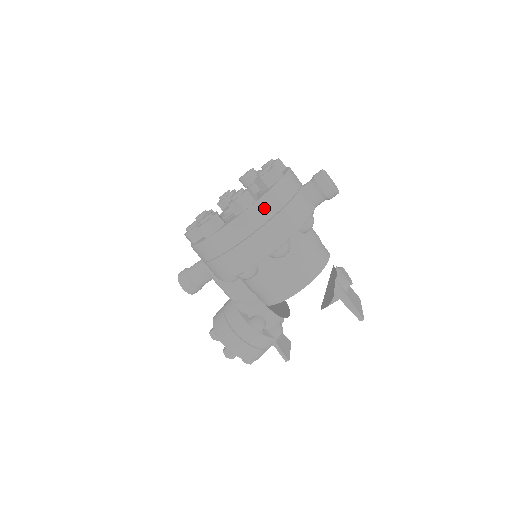
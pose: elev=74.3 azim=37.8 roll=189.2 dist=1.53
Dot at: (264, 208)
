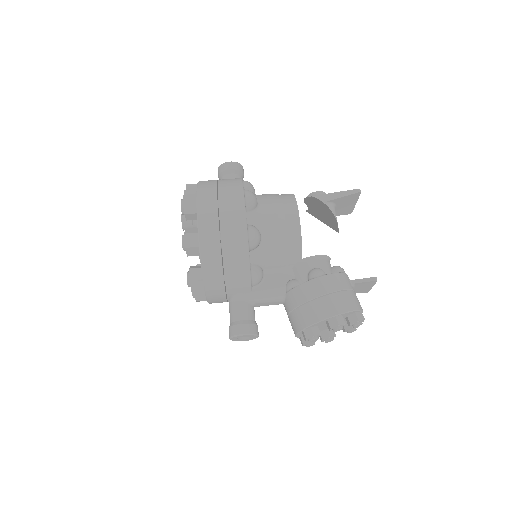
Dot at: (206, 188)
